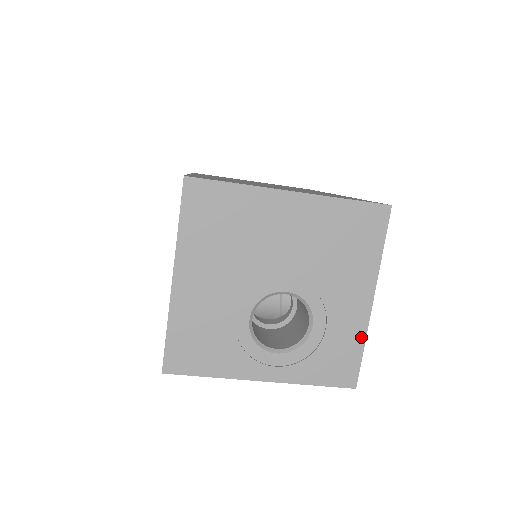
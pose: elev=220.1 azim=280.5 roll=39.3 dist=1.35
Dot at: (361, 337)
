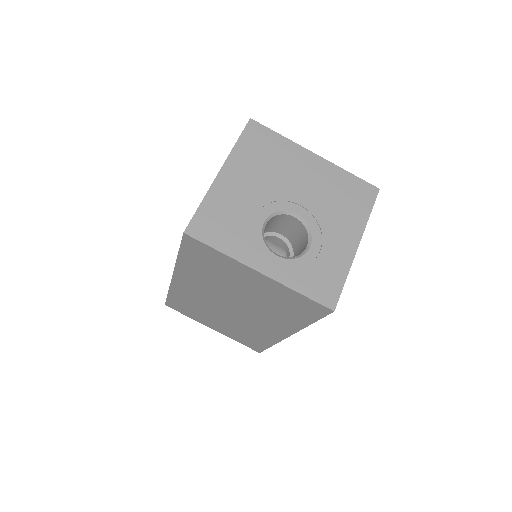
Dot at: (345, 270)
